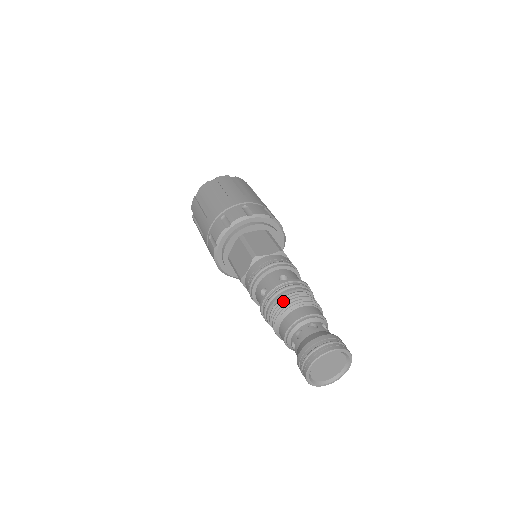
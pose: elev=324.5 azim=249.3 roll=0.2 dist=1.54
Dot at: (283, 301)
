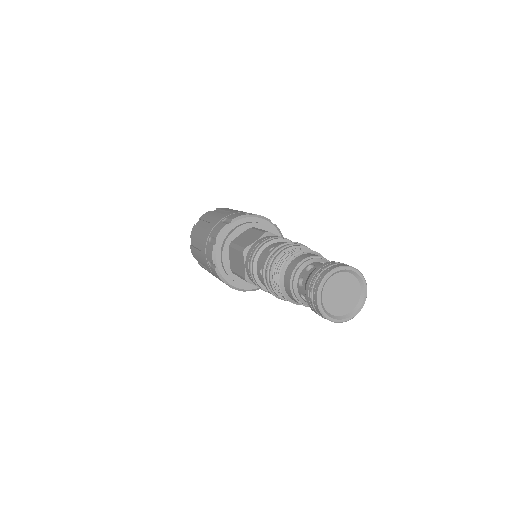
Dot at: (276, 265)
